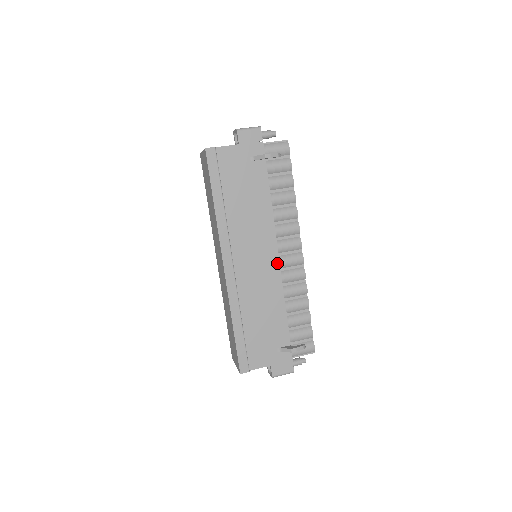
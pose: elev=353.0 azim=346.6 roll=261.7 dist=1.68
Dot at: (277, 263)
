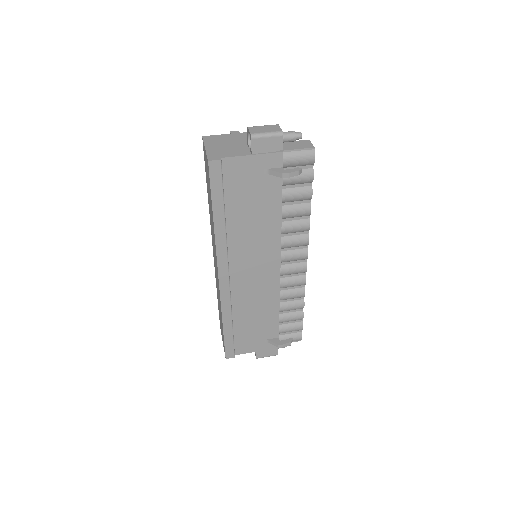
Dot at: (277, 273)
